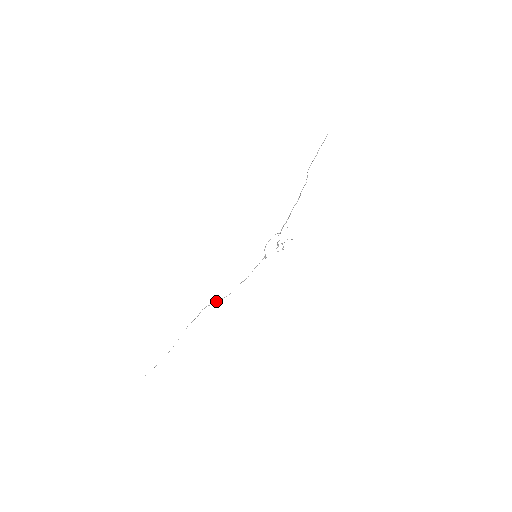
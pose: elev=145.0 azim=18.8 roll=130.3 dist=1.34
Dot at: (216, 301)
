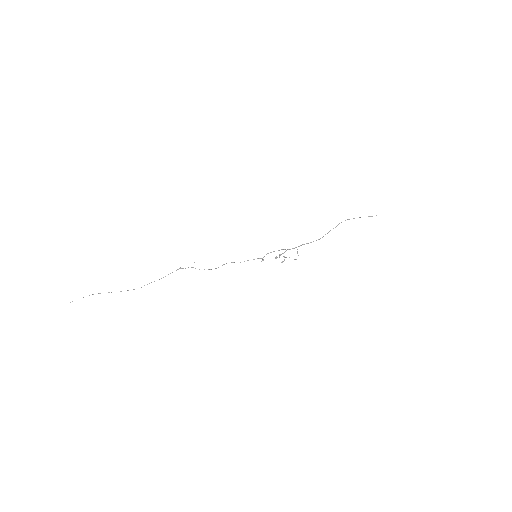
Dot at: occluded
